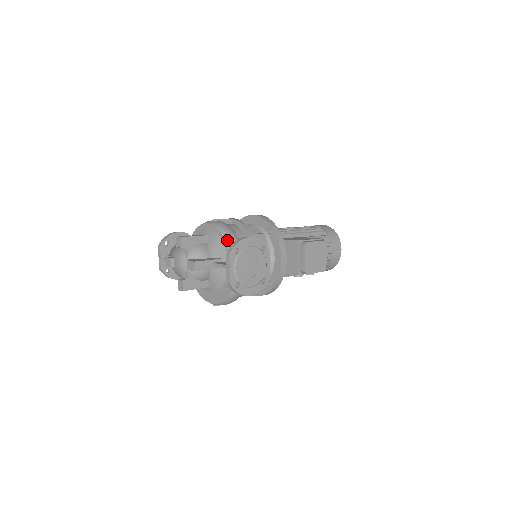
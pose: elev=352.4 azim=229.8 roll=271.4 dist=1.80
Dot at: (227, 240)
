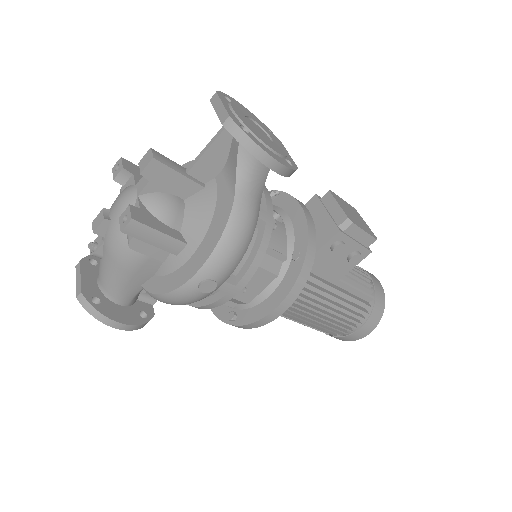
Dot at: occluded
